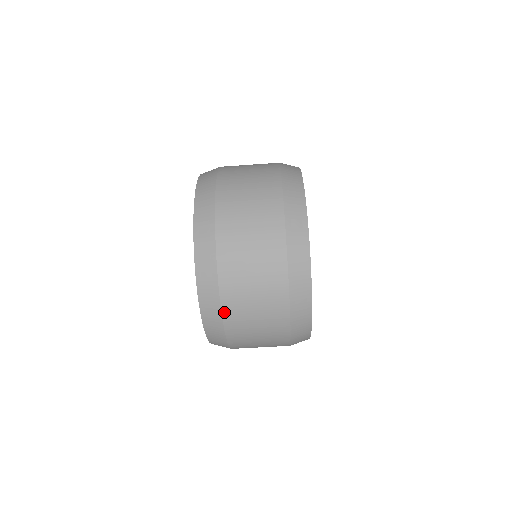
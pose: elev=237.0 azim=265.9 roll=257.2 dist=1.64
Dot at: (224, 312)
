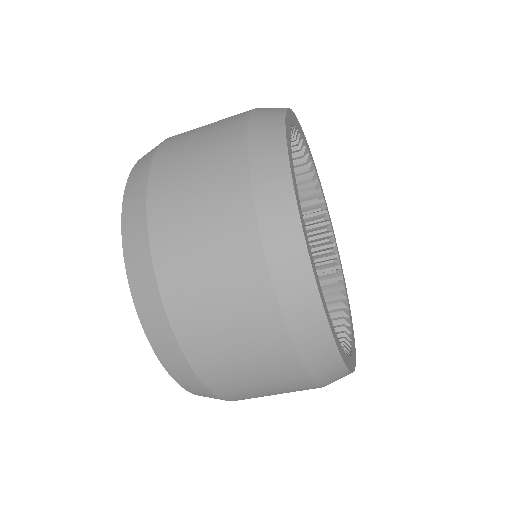
Dot at: (195, 368)
